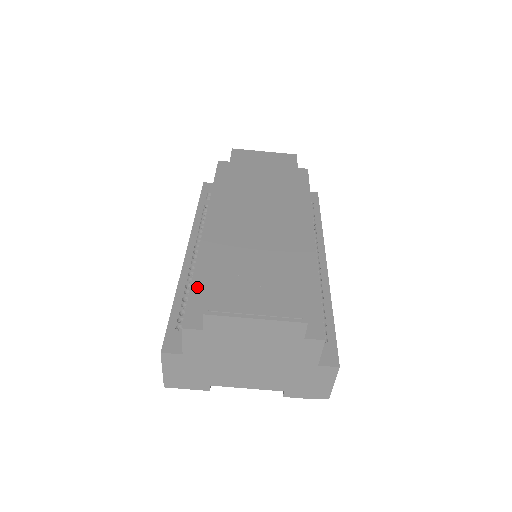
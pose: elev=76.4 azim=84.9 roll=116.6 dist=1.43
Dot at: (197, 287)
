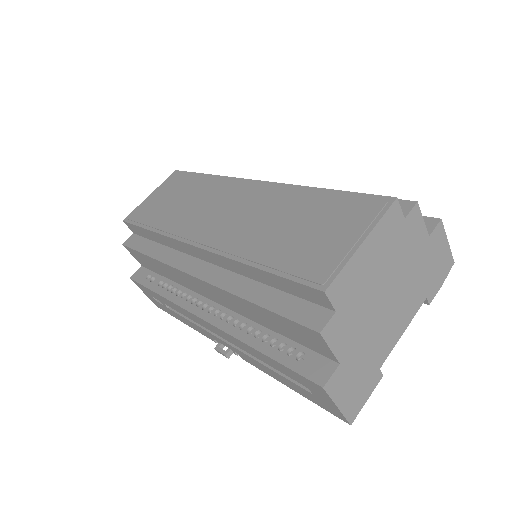
Dot at: (271, 303)
